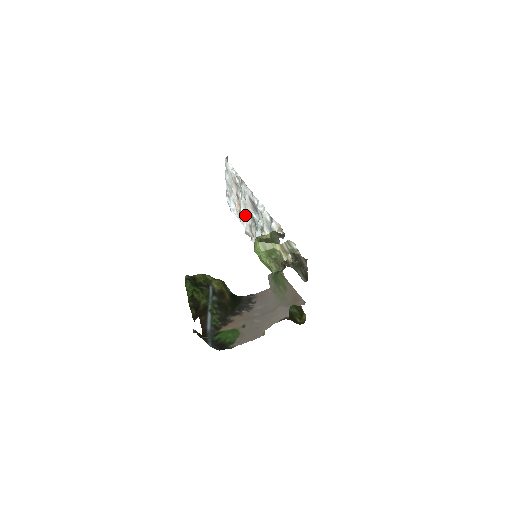
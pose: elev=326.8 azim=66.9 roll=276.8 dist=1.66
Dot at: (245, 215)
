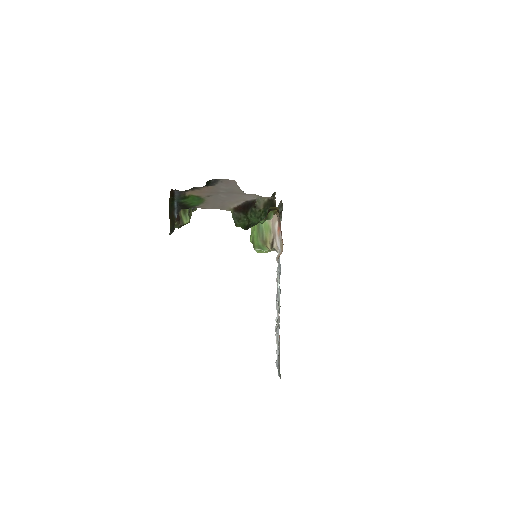
Dot at: (278, 325)
